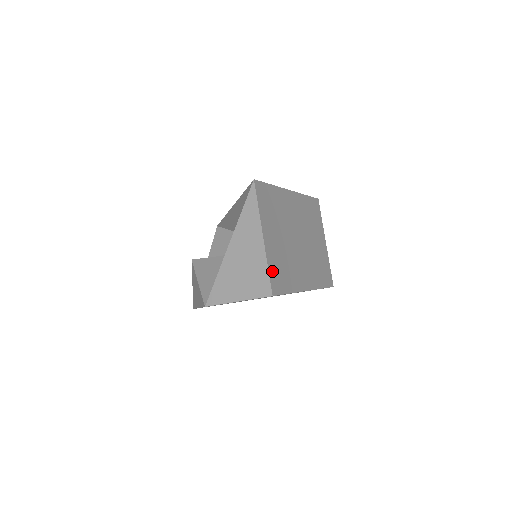
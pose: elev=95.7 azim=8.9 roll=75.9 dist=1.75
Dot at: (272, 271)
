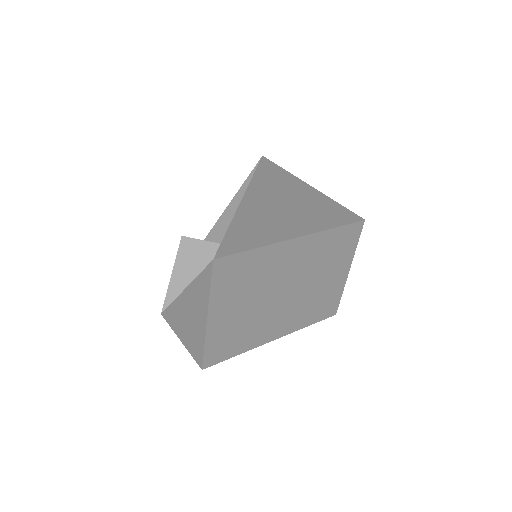
Dot at: (211, 347)
